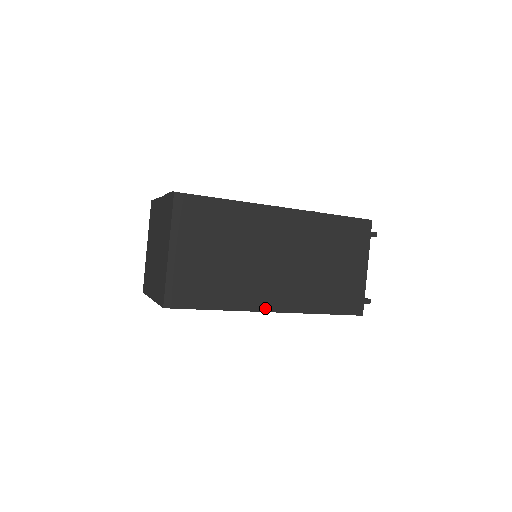
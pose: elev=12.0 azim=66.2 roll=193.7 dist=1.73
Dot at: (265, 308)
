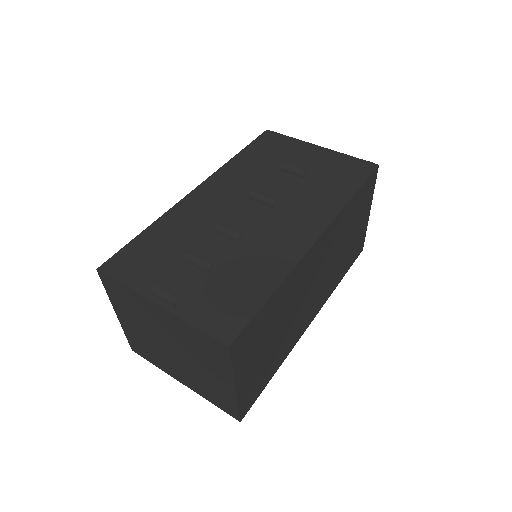
Dot at: (306, 327)
